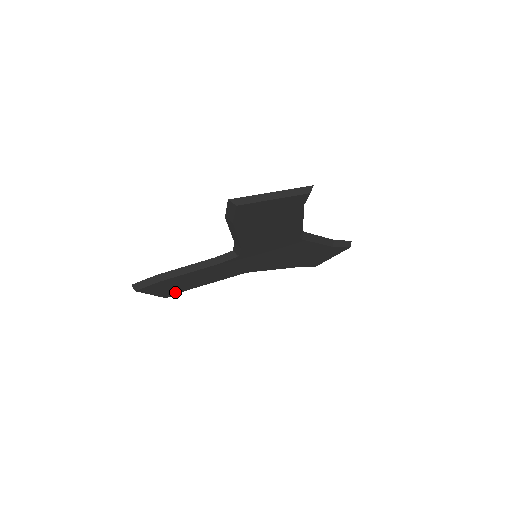
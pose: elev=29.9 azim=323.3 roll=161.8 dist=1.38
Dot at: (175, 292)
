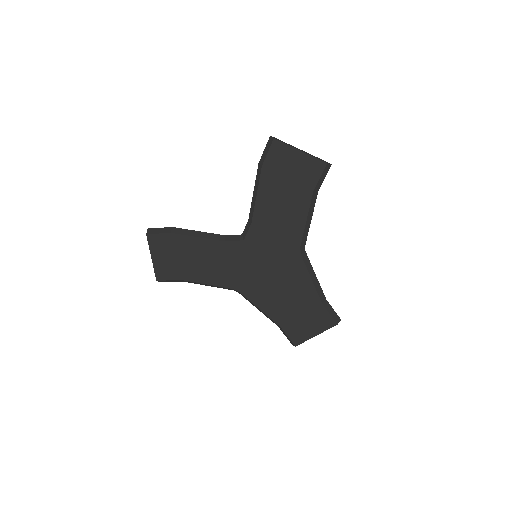
Dot at: (169, 274)
